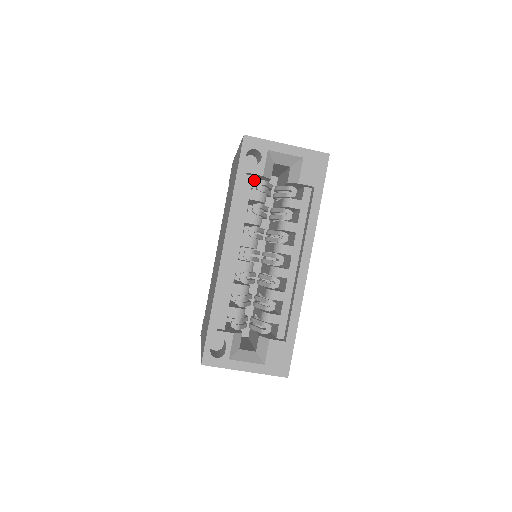
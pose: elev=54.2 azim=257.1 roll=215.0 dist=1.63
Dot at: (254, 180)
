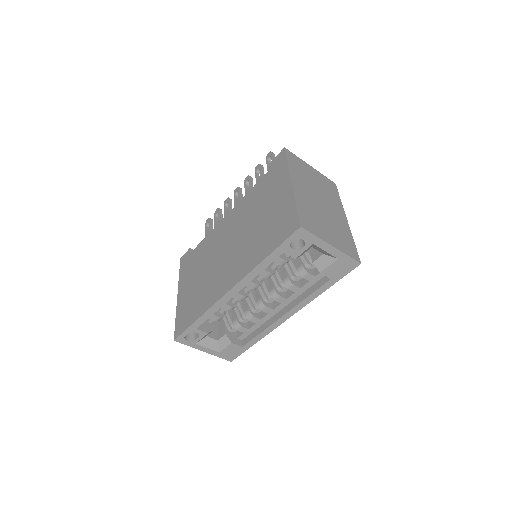
Dot at: occluded
